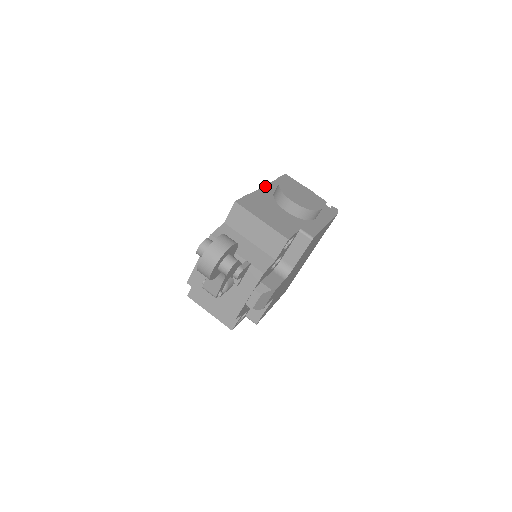
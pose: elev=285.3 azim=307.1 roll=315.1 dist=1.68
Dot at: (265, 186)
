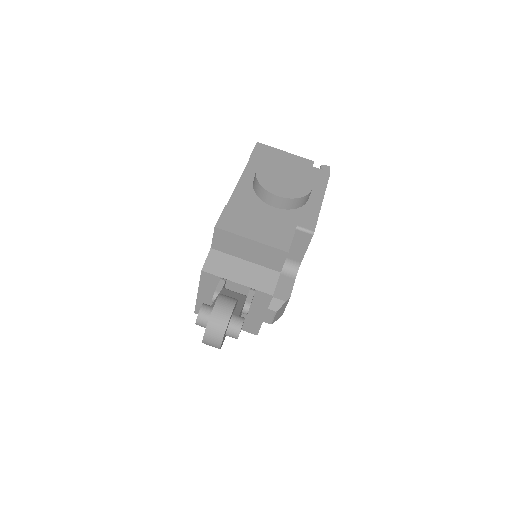
Dot at: (240, 179)
